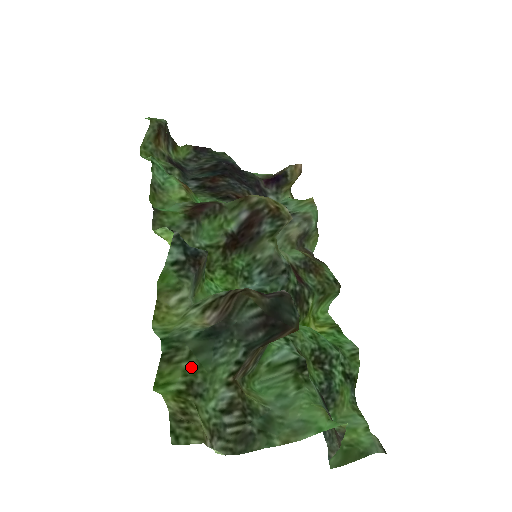
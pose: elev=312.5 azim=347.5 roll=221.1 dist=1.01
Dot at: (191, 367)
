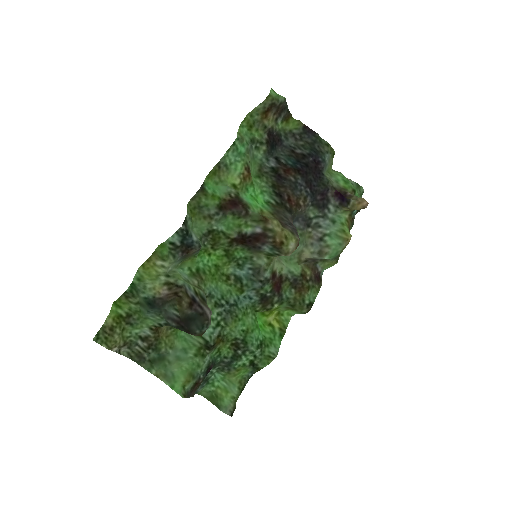
Dot at: (135, 309)
